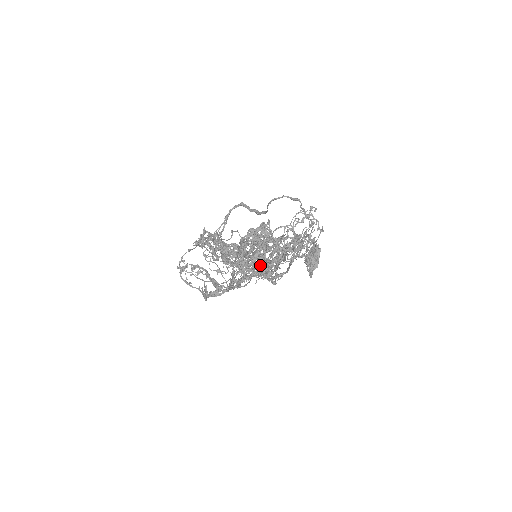
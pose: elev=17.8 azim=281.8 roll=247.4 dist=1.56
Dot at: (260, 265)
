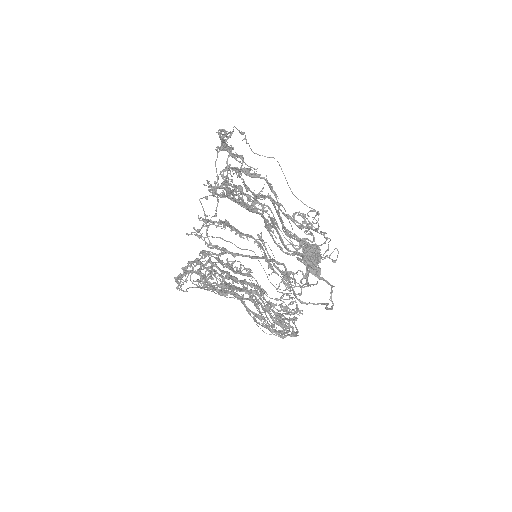
Dot at: occluded
